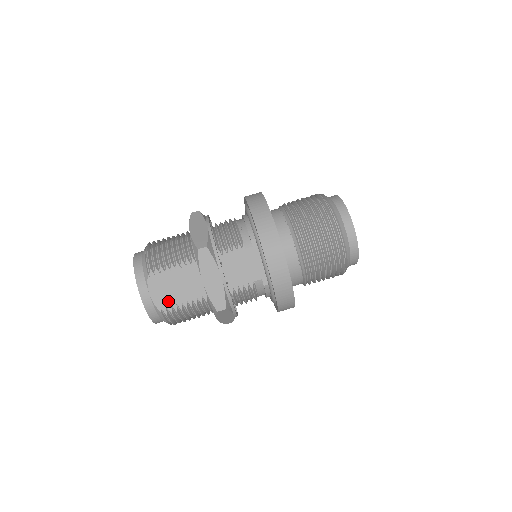
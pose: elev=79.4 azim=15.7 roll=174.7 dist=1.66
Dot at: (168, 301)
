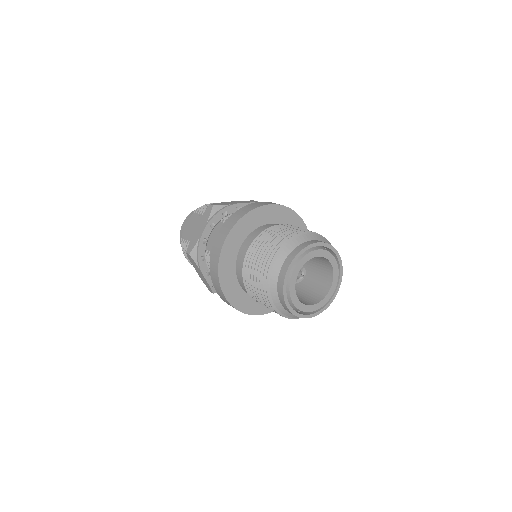
Dot at: (187, 235)
